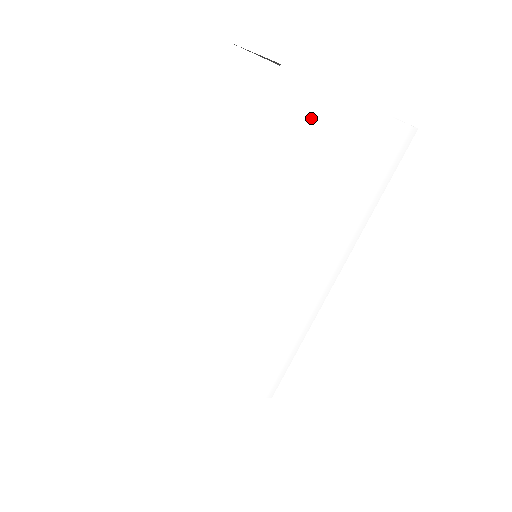
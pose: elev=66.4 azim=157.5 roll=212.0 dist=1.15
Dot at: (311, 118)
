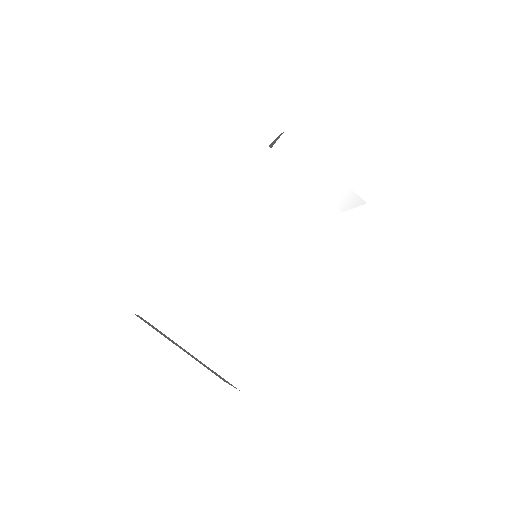
Dot at: (300, 162)
